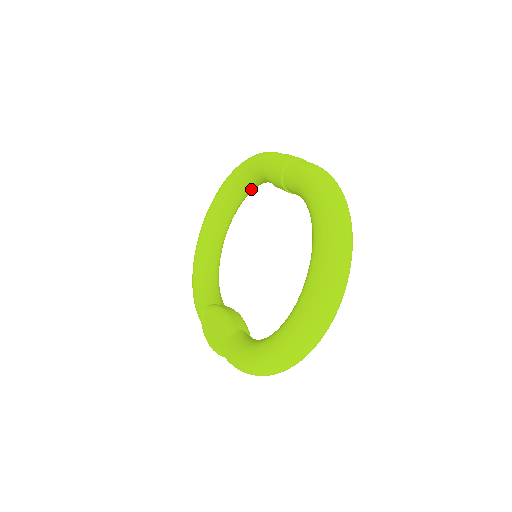
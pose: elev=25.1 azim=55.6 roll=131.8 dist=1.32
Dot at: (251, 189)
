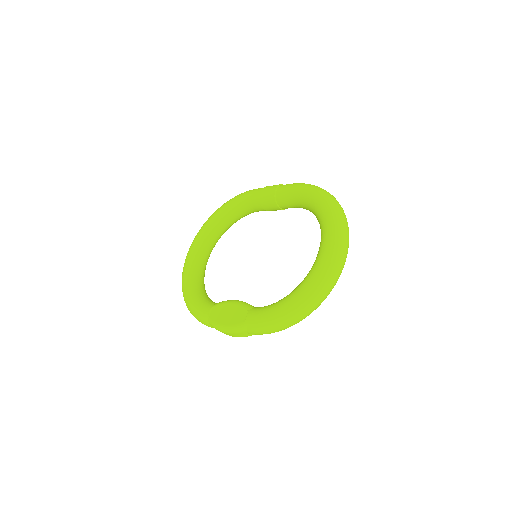
Dot at: (232, 223)
